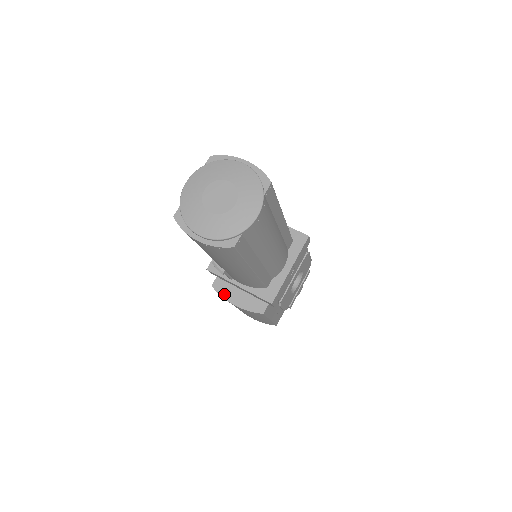
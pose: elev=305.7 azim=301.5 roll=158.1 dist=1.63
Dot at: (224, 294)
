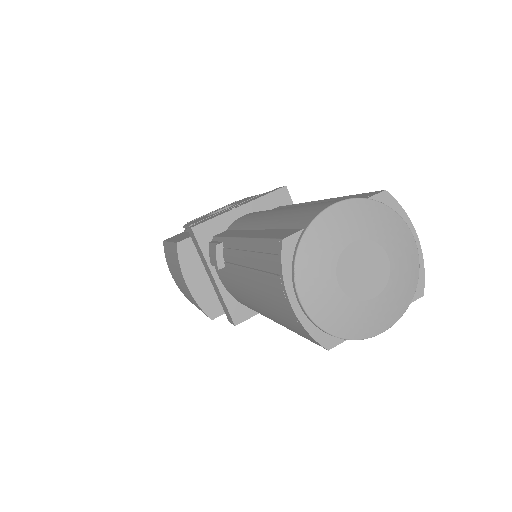
Dot at: (185, 265)
